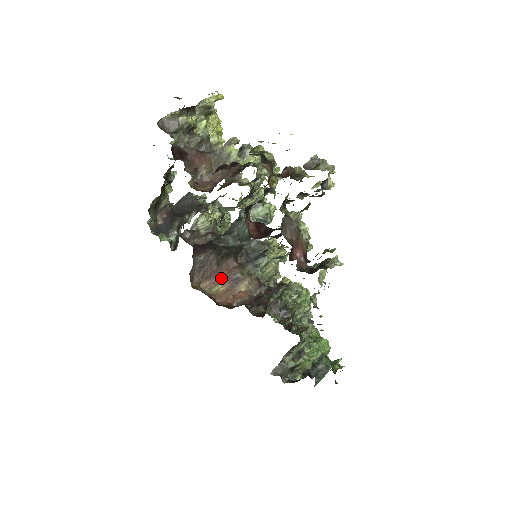
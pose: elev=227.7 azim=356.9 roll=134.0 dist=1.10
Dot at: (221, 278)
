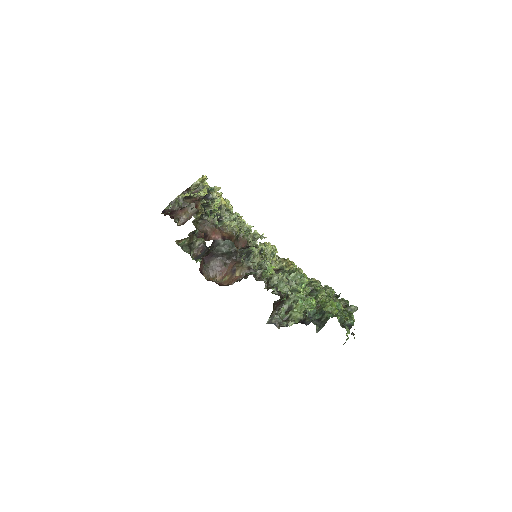
Dot at: (227, 272)
